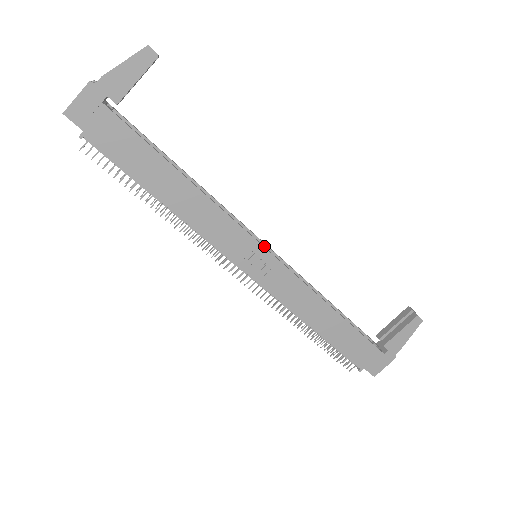
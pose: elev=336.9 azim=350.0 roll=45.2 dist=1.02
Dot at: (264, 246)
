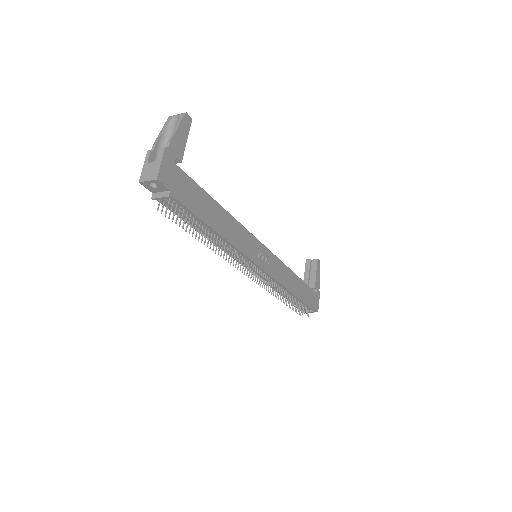
Dot at: occluded
